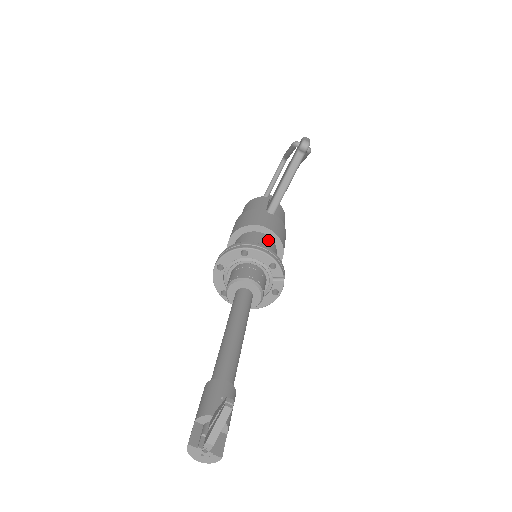
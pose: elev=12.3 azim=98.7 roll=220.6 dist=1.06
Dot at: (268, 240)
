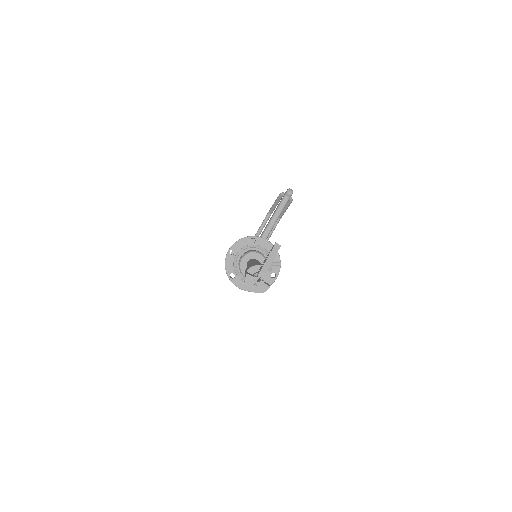
Dot at: occluded
